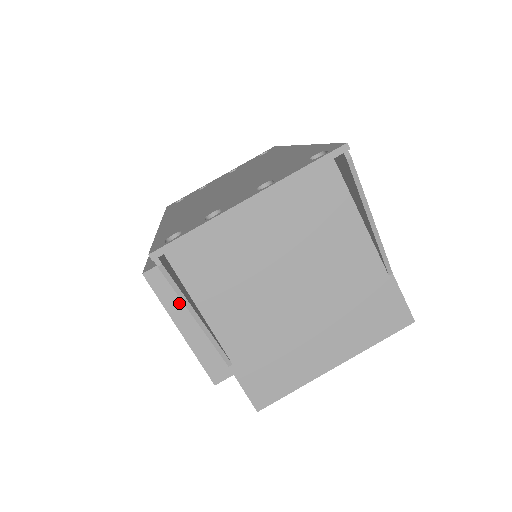
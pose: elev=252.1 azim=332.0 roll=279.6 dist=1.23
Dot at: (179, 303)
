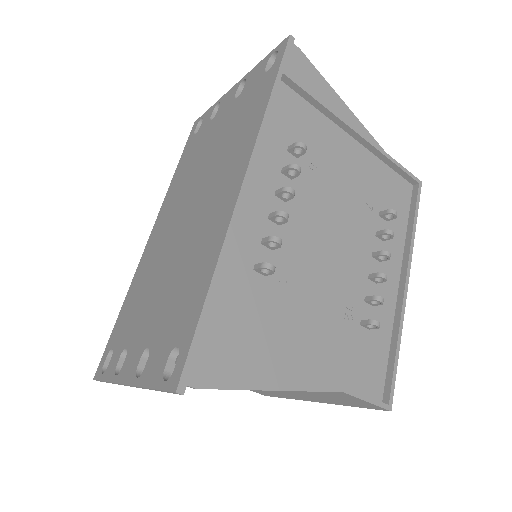
Dot at: occluded
